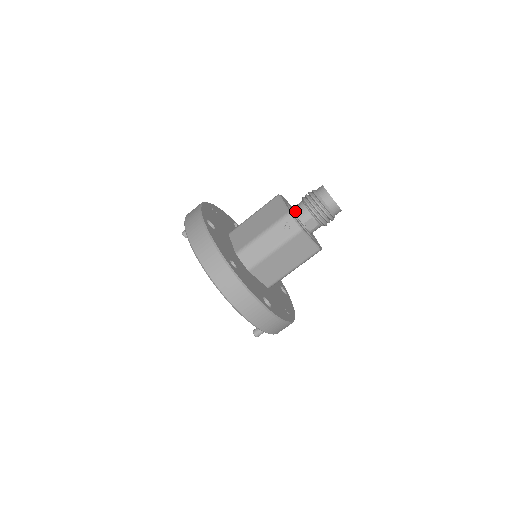
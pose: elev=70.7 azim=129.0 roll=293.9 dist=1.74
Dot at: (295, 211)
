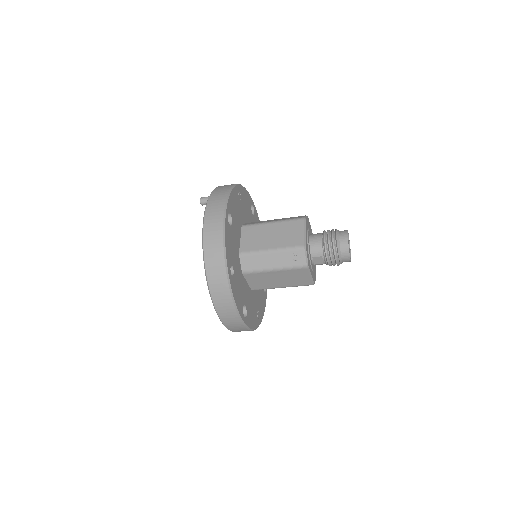
Dot at: (311, 241)
